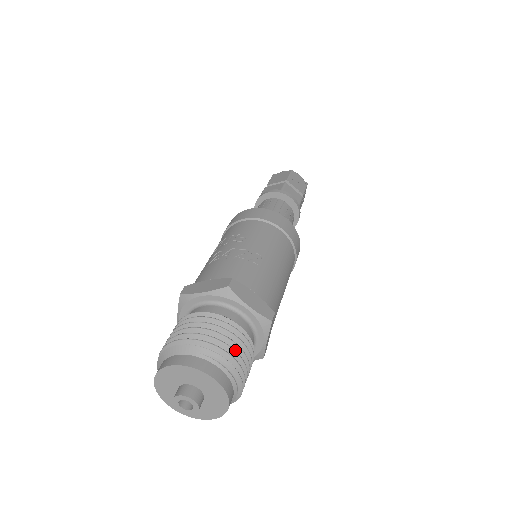
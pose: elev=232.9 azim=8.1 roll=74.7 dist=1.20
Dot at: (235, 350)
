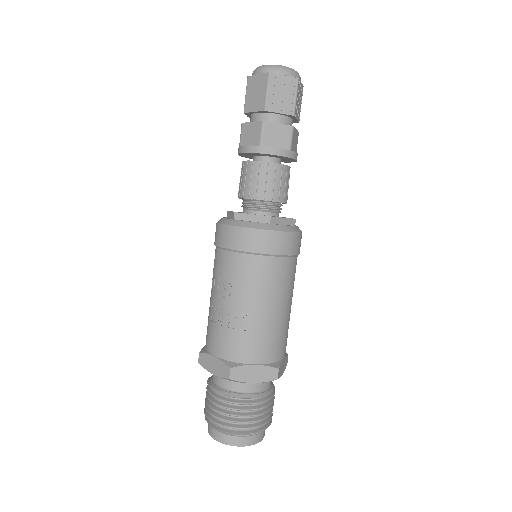
Dot at: (253, 416)
